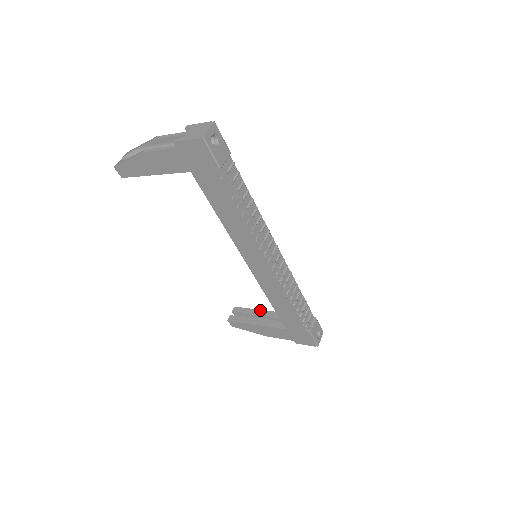
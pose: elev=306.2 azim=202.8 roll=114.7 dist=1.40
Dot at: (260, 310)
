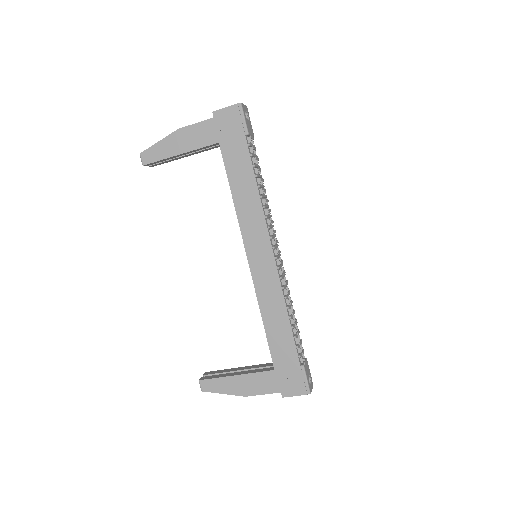
Dot at: (239, 367)
